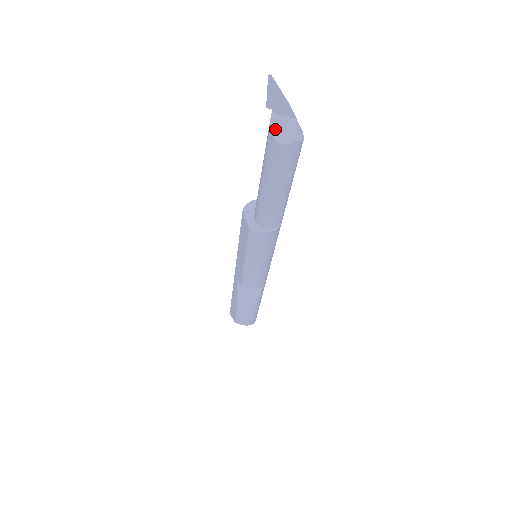
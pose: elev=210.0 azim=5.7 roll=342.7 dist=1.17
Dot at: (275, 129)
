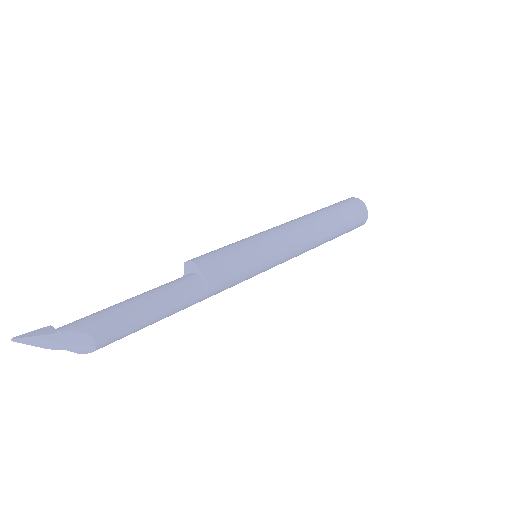
Dot at: occluded
